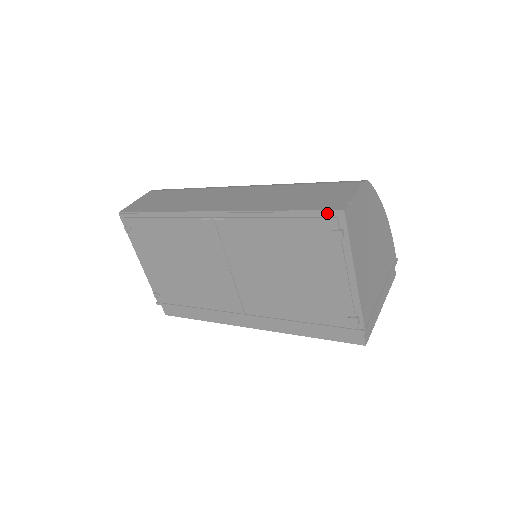
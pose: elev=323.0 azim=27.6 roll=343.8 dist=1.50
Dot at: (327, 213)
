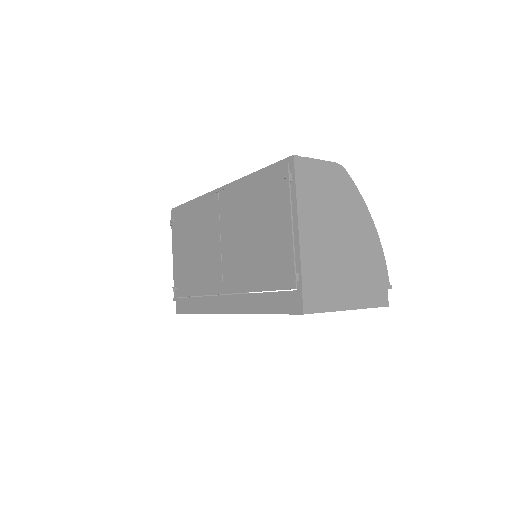
Dot at: (283, 161)
